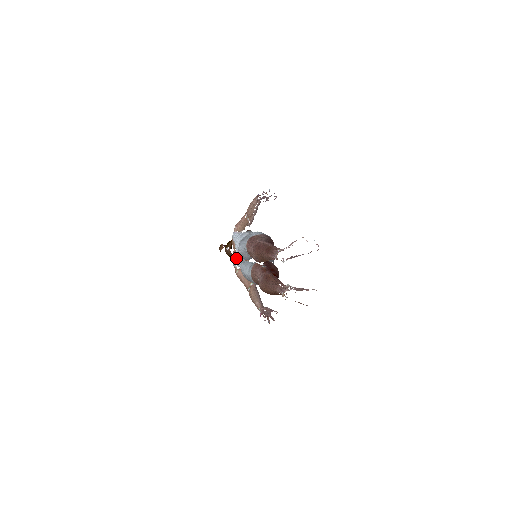
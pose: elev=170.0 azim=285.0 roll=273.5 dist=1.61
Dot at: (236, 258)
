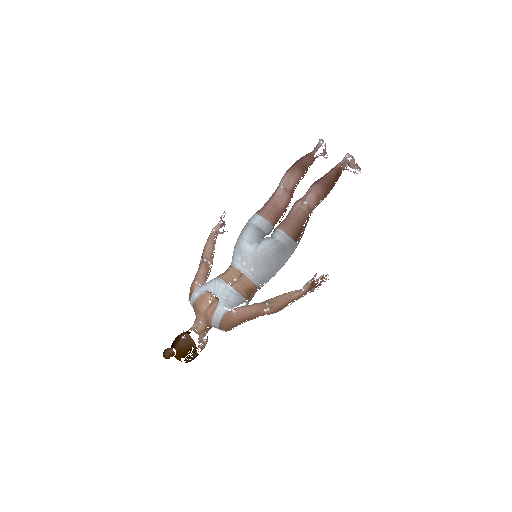
Dot at: (221, 301)
